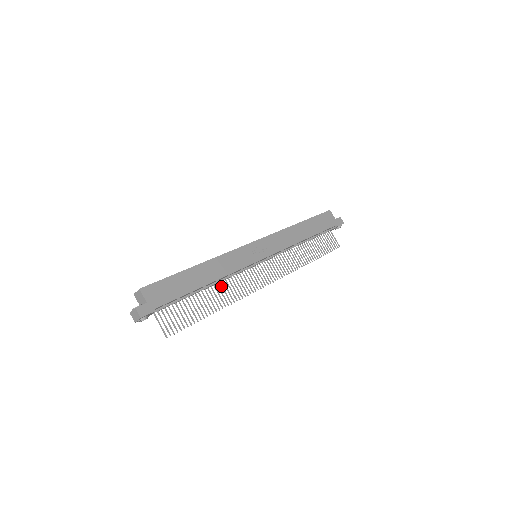
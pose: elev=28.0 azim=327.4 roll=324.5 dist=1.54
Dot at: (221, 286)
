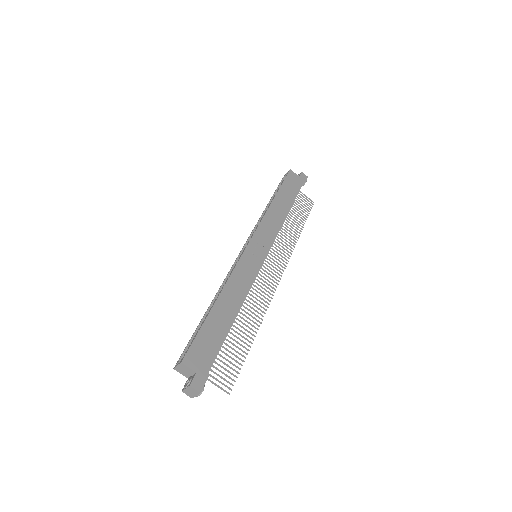
Dot at: (244, 307)
